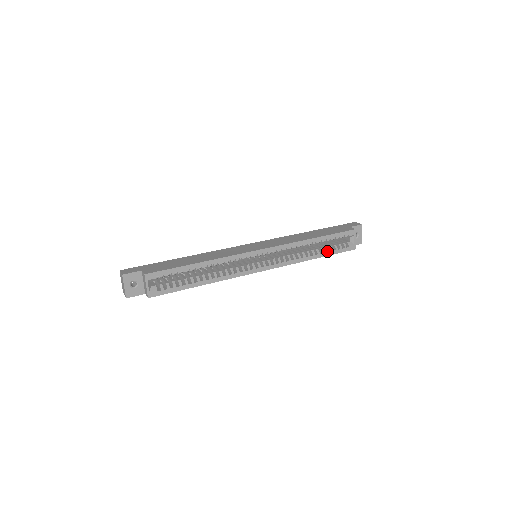
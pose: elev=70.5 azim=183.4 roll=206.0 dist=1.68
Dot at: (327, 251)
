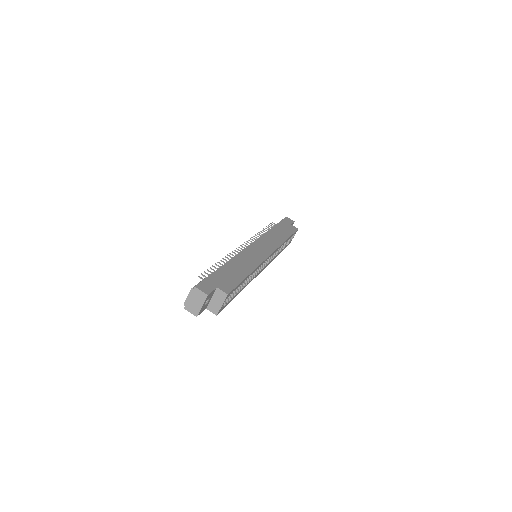
Dot at: occluded
